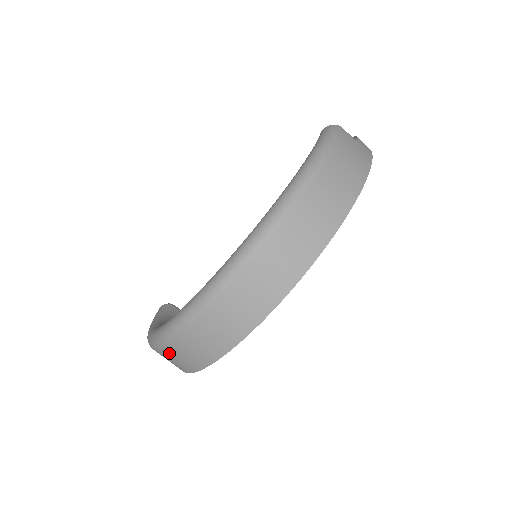
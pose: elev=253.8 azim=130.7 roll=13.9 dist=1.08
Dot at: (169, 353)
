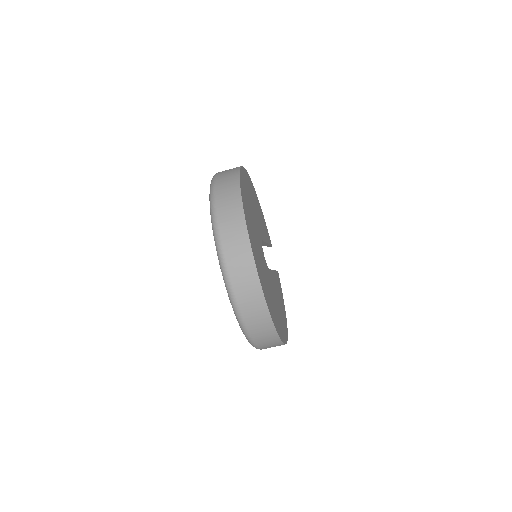
Dot at: (246, 309)
